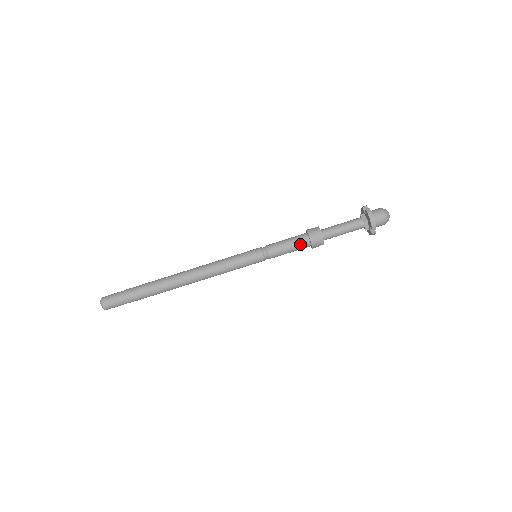
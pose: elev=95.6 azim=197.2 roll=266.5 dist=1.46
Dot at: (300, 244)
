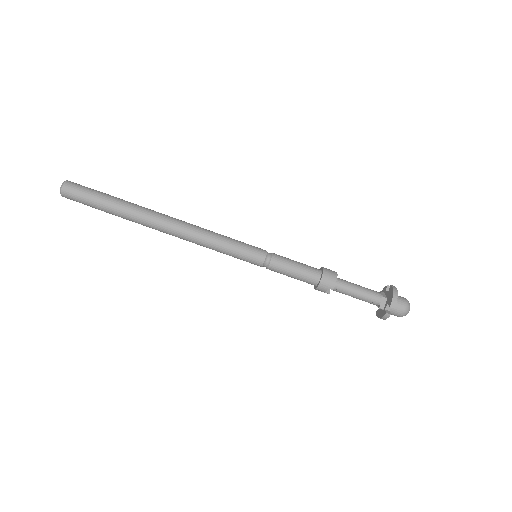
Dot at: (309, 272)
